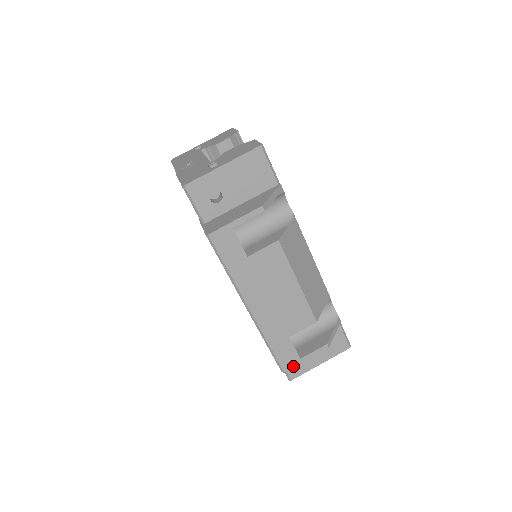
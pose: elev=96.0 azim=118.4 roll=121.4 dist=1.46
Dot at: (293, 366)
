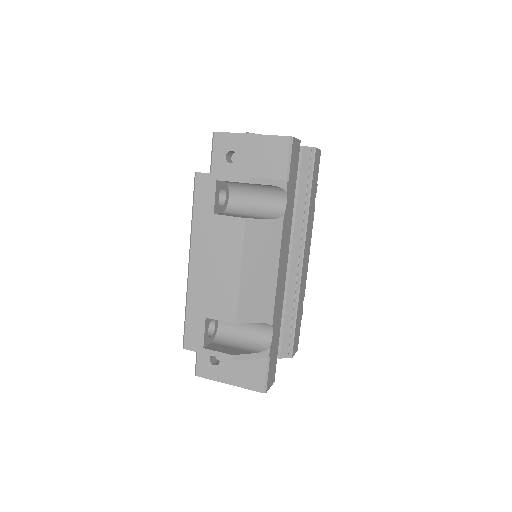
Dot at: (194, 350)
